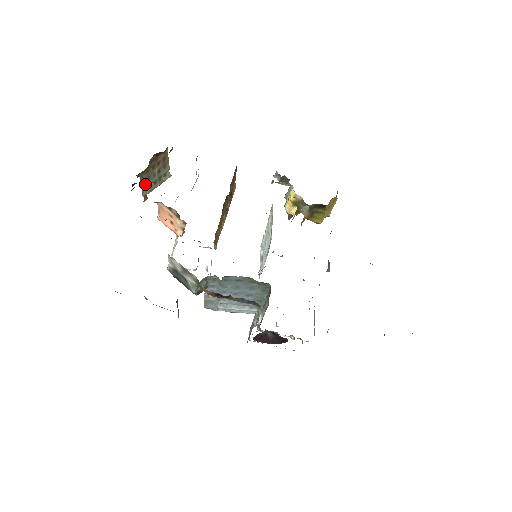
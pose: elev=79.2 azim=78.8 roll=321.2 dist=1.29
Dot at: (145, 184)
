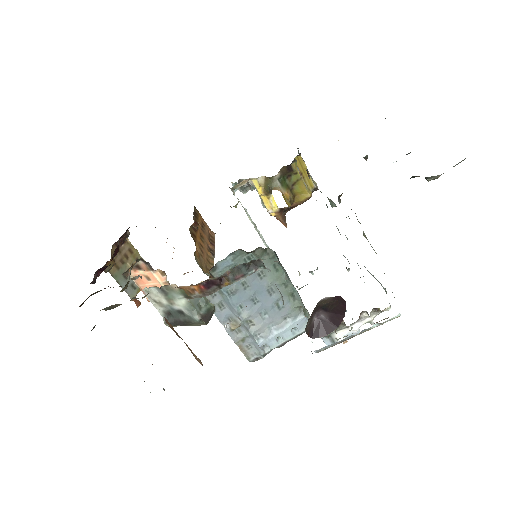
Dot at: (125, 284)
